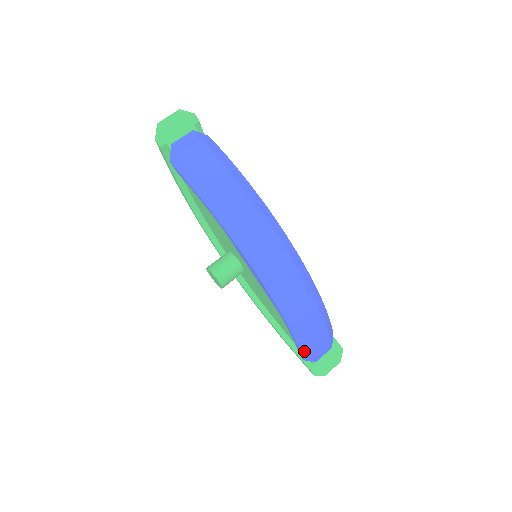
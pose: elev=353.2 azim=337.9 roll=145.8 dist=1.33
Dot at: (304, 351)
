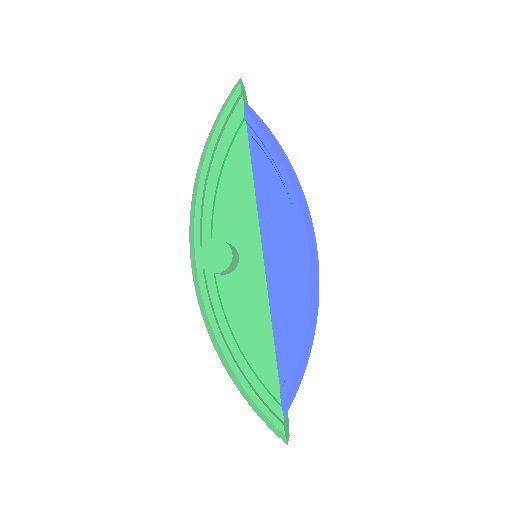
Dot at: (294, 384)
